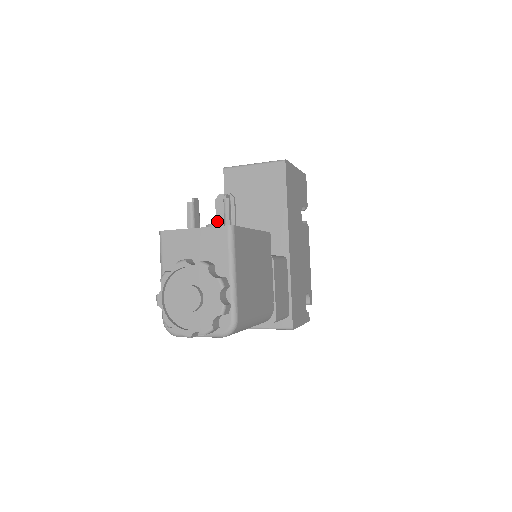
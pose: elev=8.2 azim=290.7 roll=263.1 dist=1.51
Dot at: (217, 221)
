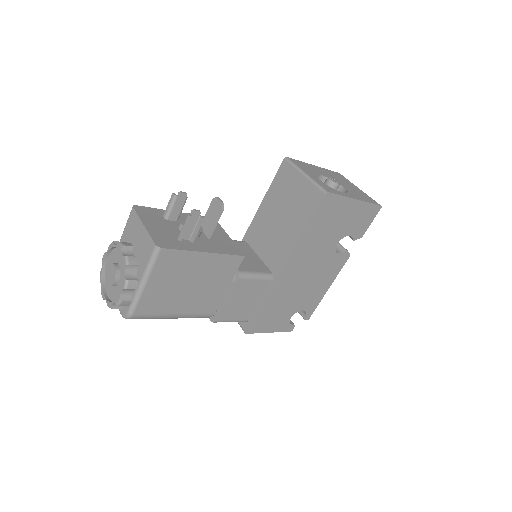
Dot at: (205, 218)
